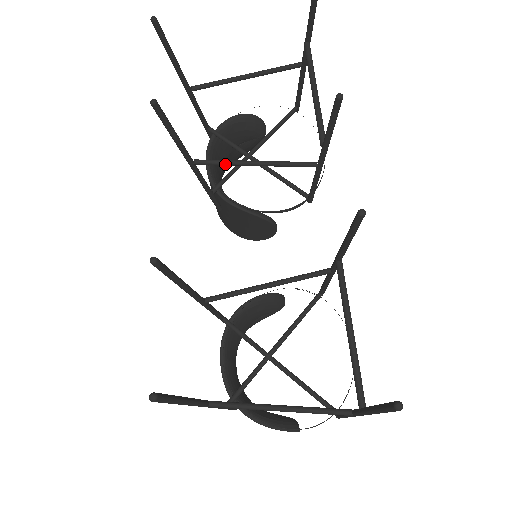
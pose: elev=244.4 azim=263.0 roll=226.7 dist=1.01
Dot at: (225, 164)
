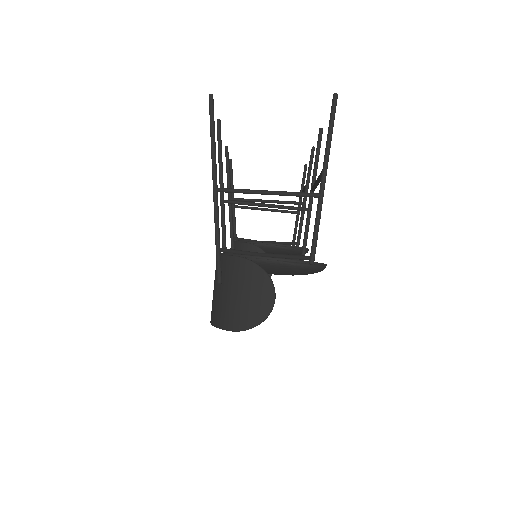
Dot at: (249, 200)
